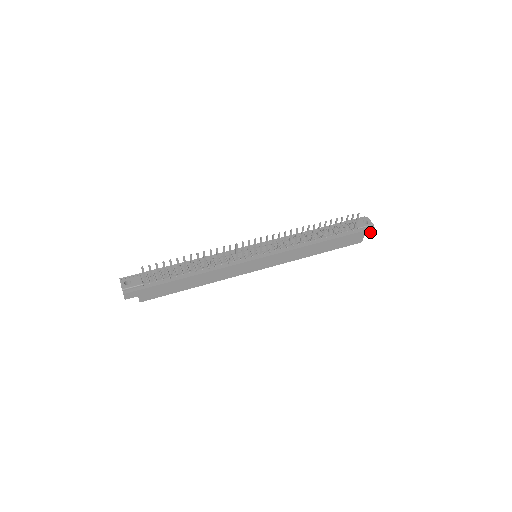
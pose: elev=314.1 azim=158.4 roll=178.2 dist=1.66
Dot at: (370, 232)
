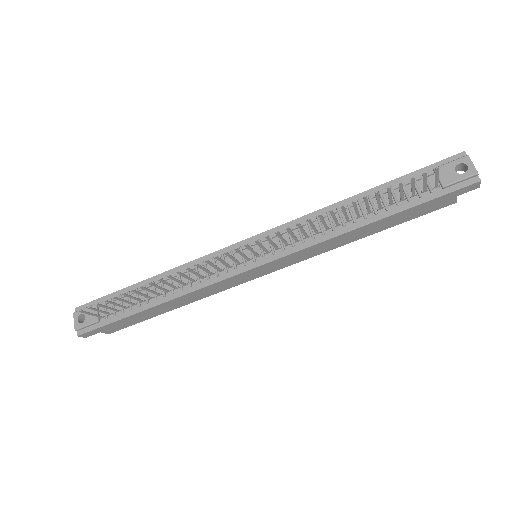
Dot at: (471, 188)
